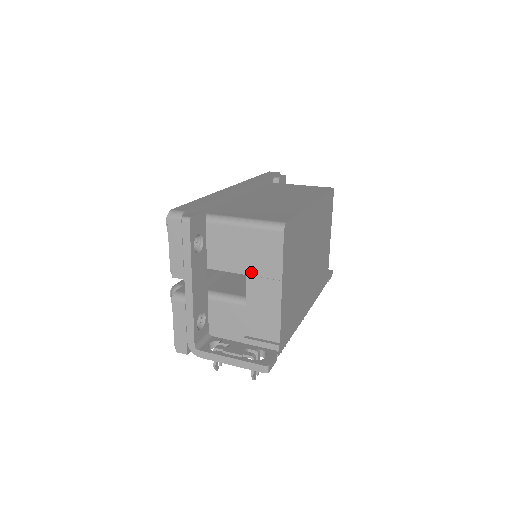
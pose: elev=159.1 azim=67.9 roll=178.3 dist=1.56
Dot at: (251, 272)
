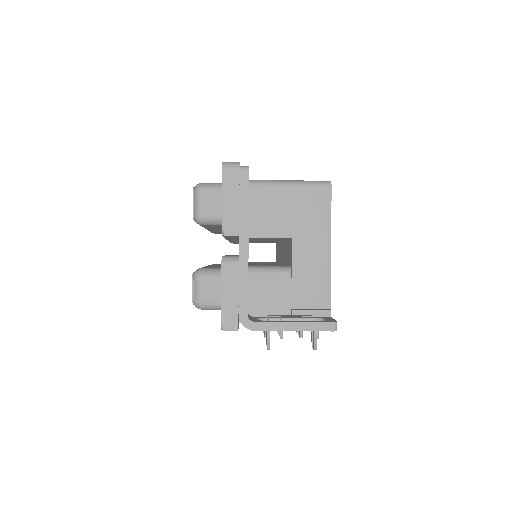
Dot at: (297, 234)
